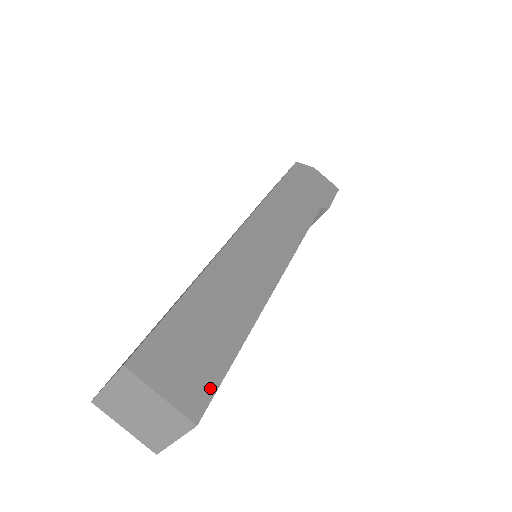
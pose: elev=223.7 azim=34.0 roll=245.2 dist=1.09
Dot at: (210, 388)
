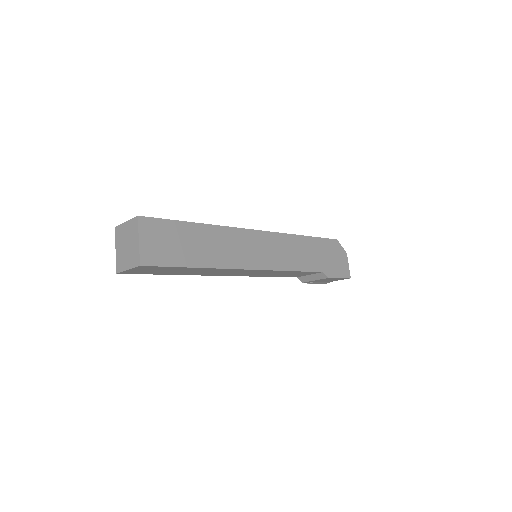
Dot at: (161, 262)
